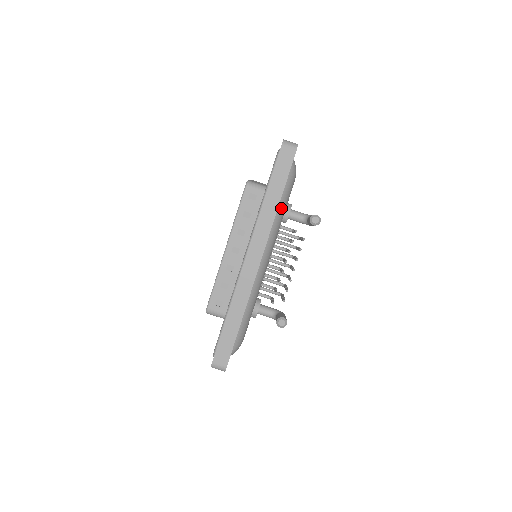
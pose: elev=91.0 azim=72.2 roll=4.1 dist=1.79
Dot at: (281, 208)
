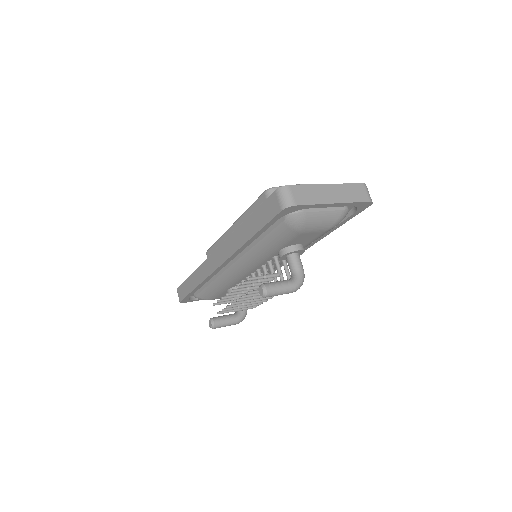
Dot at: (264, 245)
